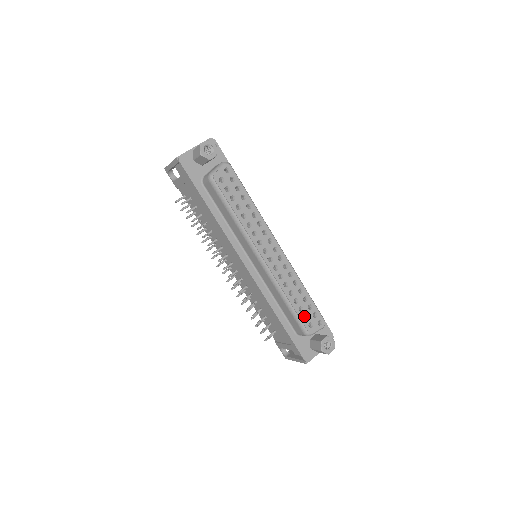
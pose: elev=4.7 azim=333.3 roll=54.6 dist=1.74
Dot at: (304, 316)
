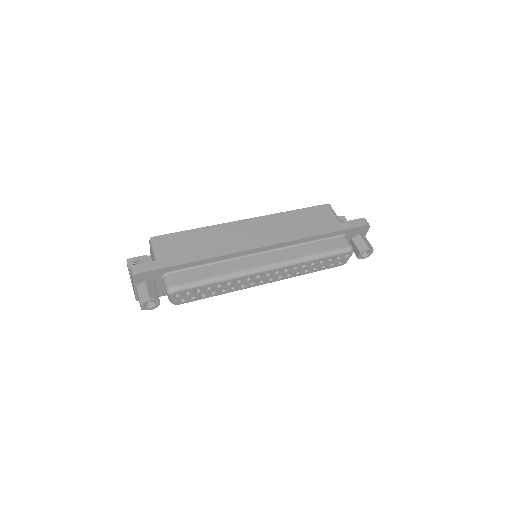
Dot at: occluded
